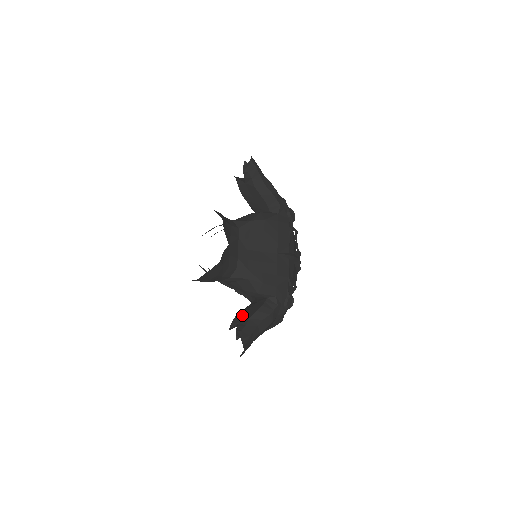
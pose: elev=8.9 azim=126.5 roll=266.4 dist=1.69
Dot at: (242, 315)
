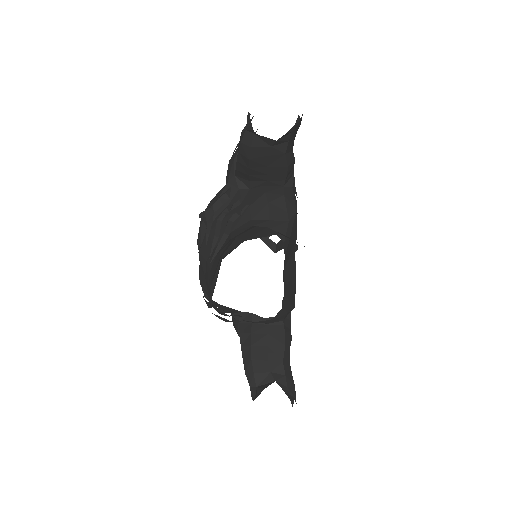
Dot at: (263, 356)
